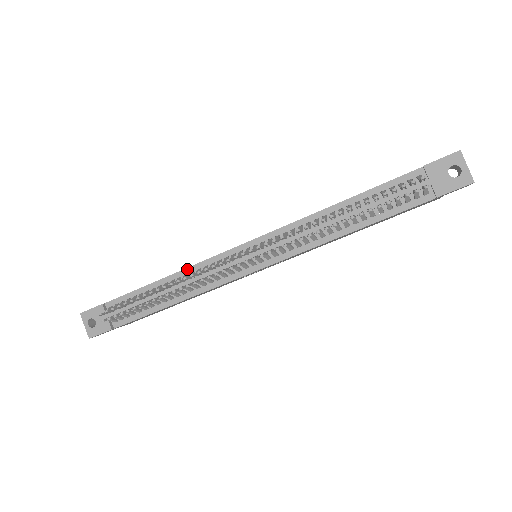
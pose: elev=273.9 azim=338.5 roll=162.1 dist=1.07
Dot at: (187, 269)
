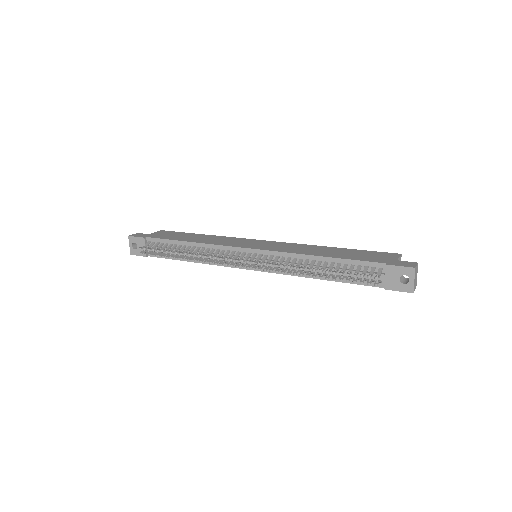
Dot at: (206, 244)
